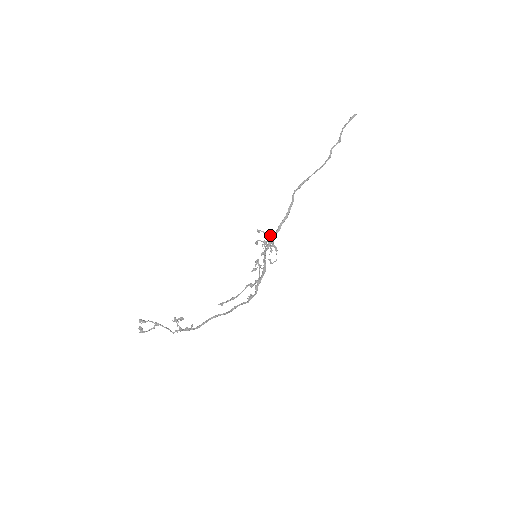
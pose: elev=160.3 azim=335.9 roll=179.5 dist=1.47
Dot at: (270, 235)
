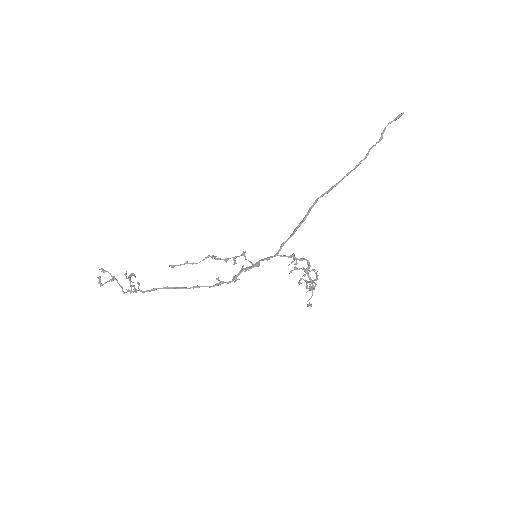
Dot at: (301, 258)
